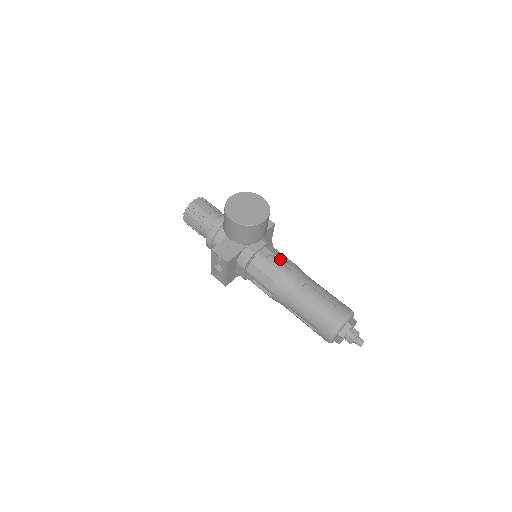
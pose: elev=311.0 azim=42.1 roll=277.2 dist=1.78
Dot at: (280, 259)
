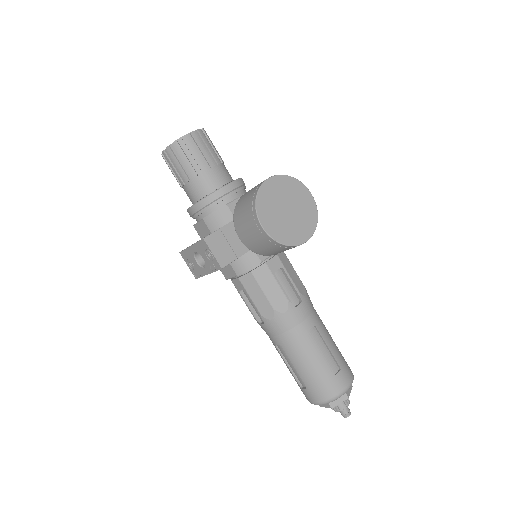
Dot at: (292, 280)
